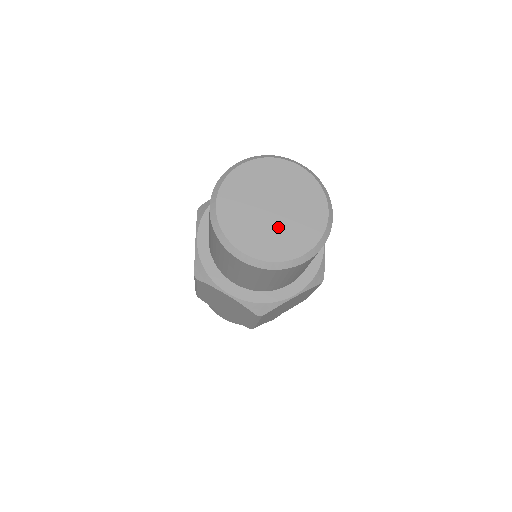
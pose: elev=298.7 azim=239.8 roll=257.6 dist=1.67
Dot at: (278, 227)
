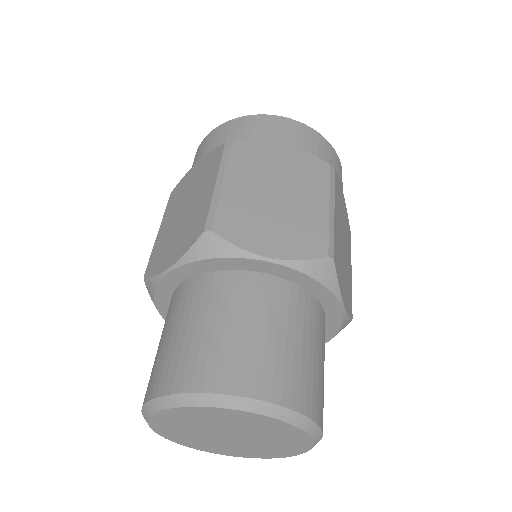
Dot at: (218, 442)
